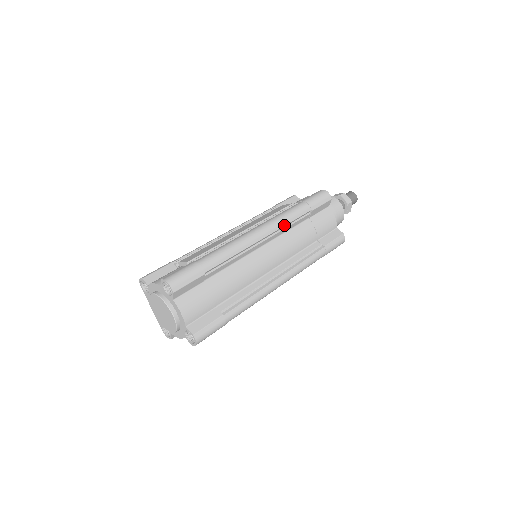
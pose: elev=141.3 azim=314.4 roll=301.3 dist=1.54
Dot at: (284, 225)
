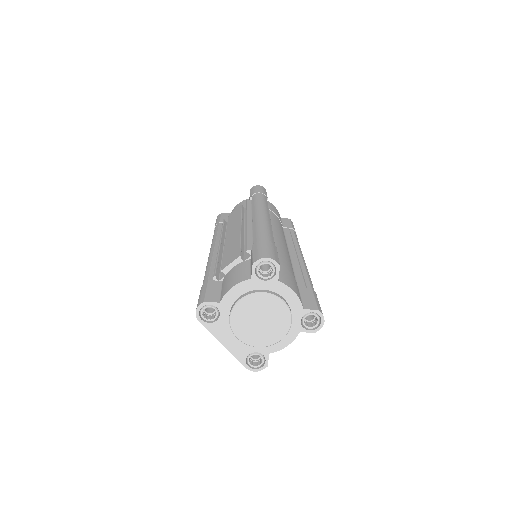
Dot at: (268, 208)
